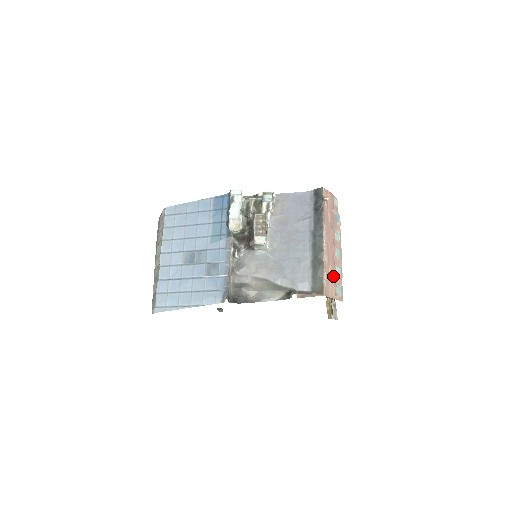
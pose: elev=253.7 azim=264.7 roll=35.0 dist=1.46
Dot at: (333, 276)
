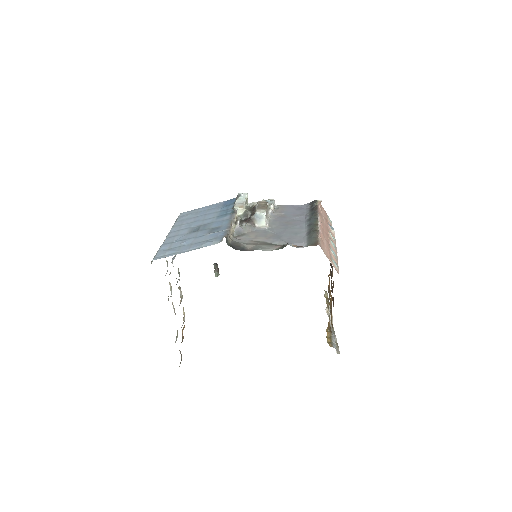
Dot at: (328, 248)
